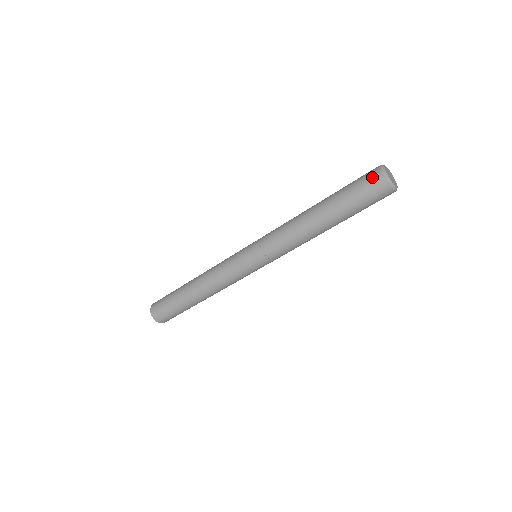
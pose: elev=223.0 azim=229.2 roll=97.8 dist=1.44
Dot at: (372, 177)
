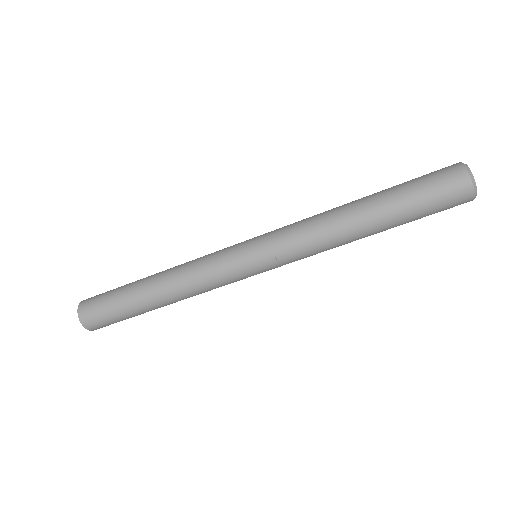
Dot at: (455, 182)
